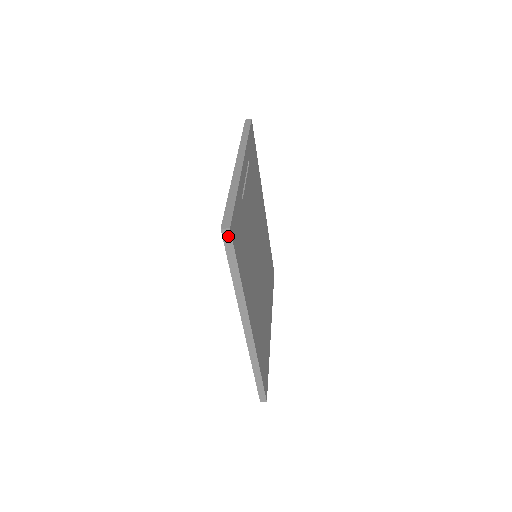
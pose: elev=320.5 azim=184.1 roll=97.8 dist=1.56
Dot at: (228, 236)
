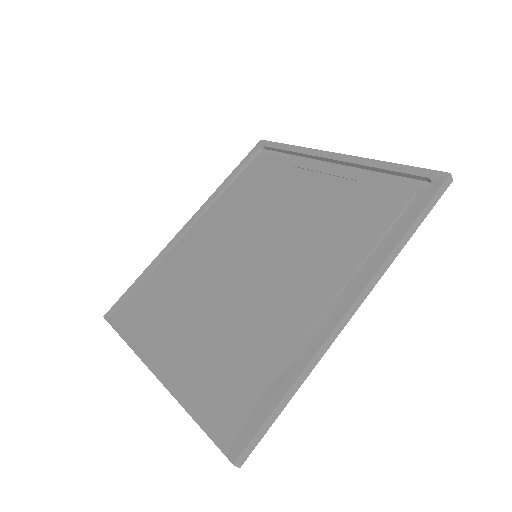
Dot at: (446, 185)
